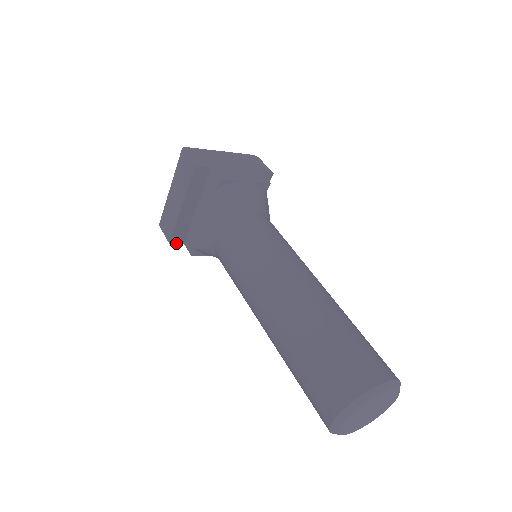
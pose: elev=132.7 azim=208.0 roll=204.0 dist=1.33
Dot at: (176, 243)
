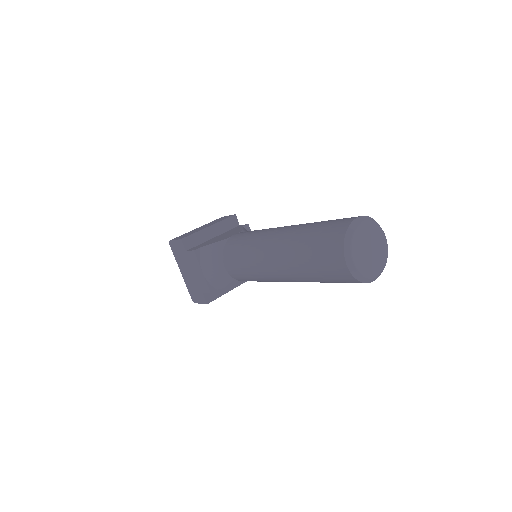
Dot at: (184, 244)
